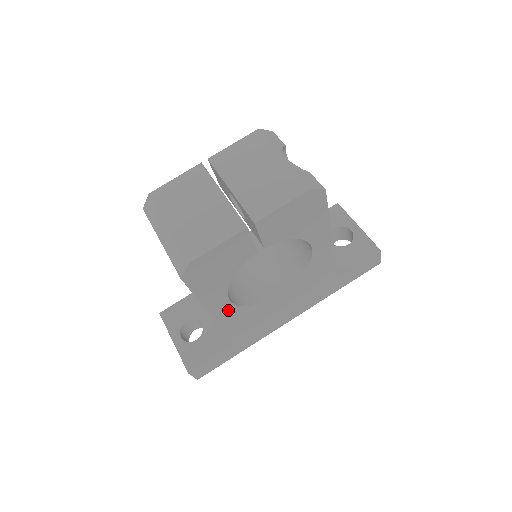
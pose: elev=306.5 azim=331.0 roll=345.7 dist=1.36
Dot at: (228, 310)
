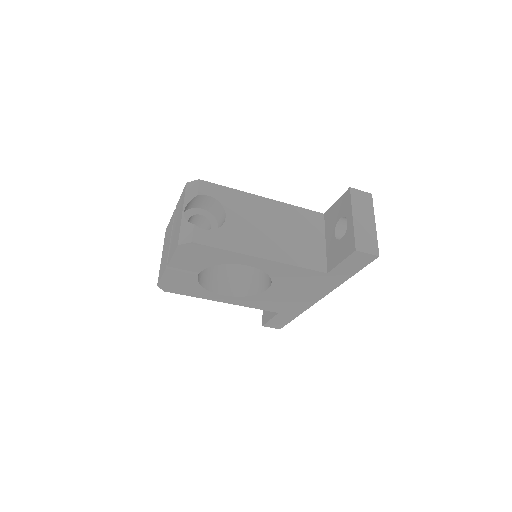
Dot at: (232, 299)
